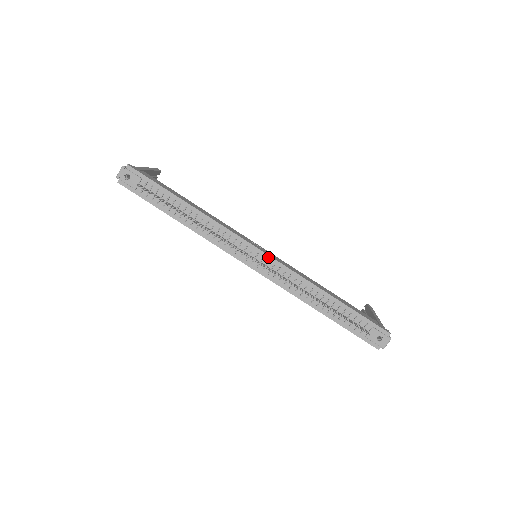
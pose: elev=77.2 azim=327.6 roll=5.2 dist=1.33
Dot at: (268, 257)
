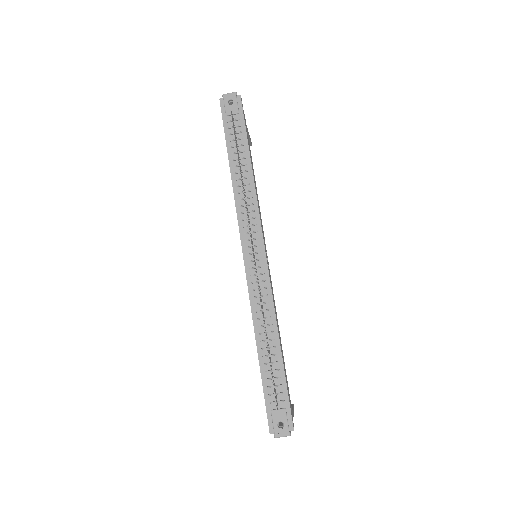
Dot at: (265, 263)
